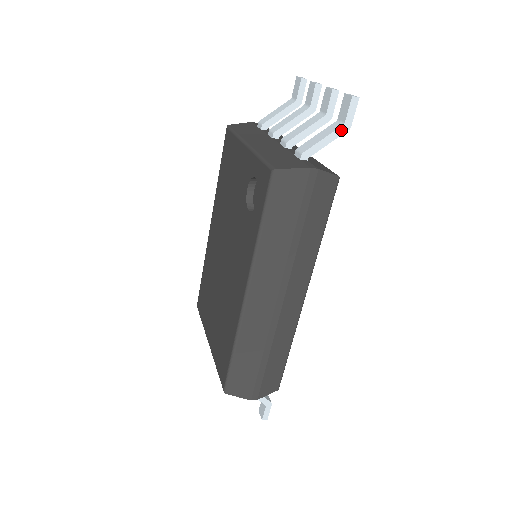
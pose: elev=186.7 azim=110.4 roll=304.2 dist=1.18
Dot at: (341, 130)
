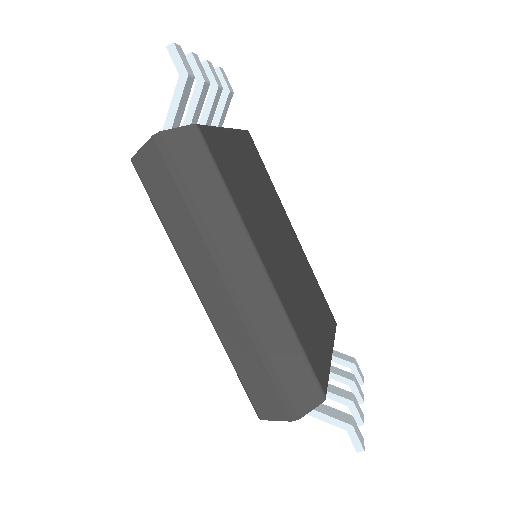
Dot at: (181, 83)
